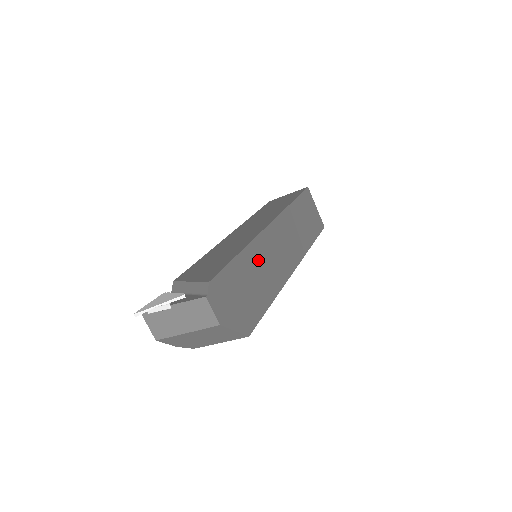
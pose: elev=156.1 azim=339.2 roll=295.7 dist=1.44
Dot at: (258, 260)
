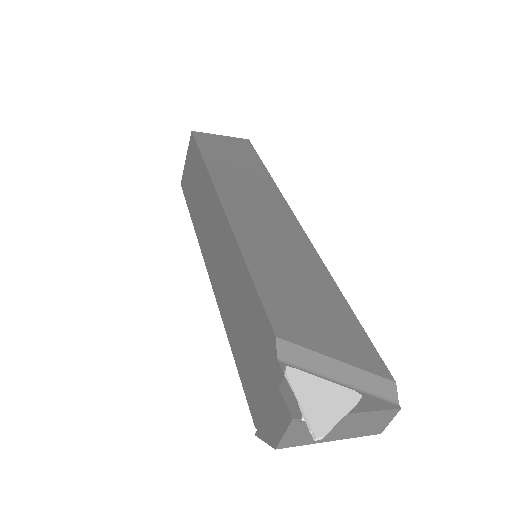
Dot at: occluded
